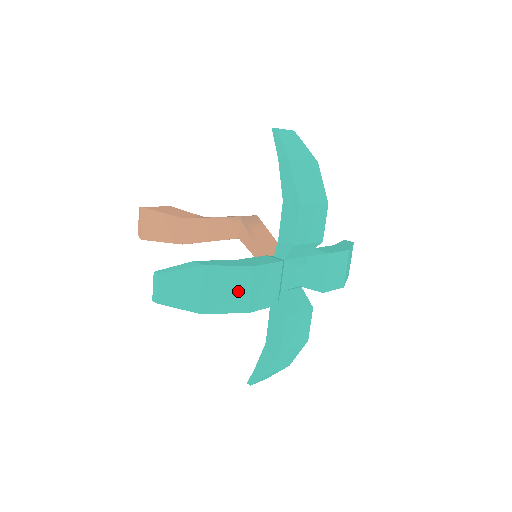
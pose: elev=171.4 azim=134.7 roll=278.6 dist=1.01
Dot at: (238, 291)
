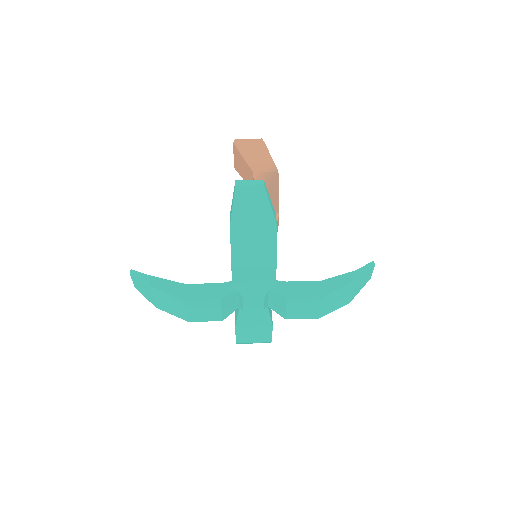
Dot at: (178, 308)
